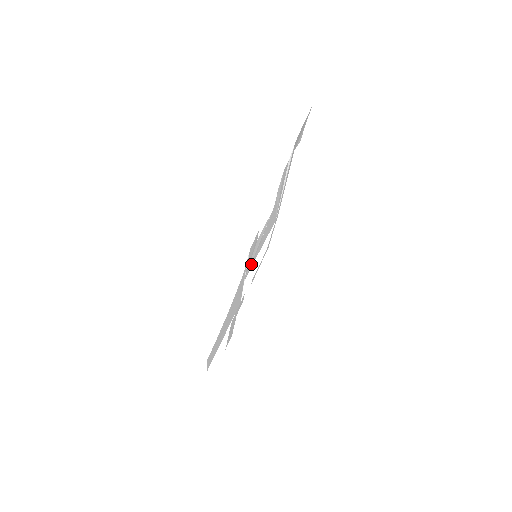
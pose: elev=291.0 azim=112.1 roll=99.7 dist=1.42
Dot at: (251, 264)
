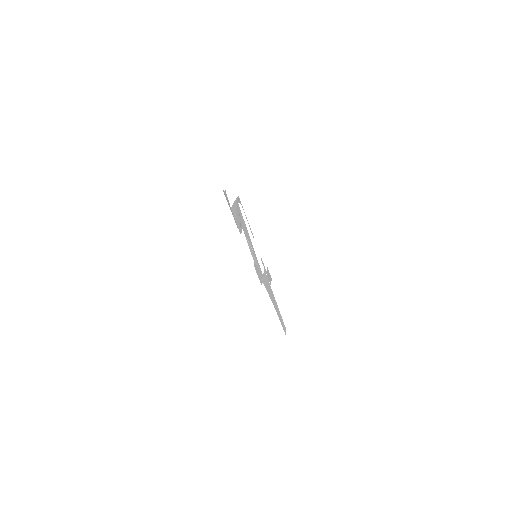
Dot at: occluded
